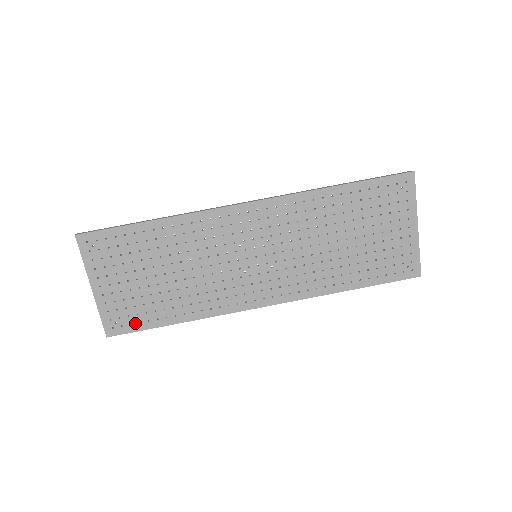
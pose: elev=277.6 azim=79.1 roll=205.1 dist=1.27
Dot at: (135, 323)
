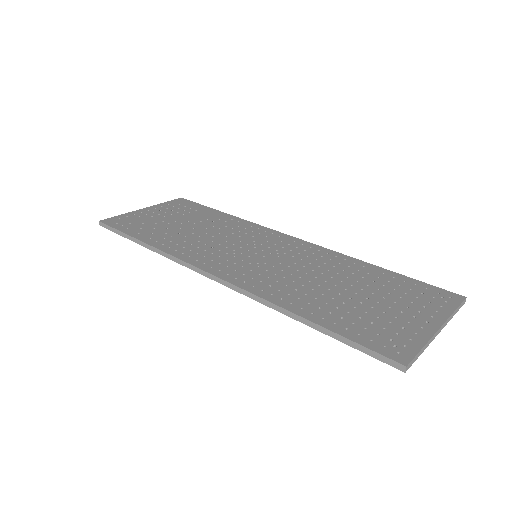
Dot at: (125, 227)
